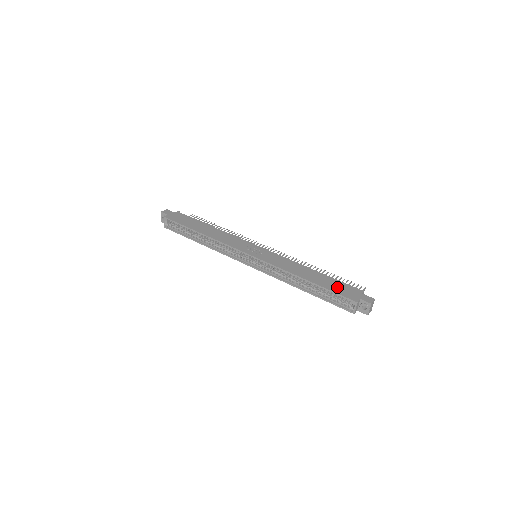
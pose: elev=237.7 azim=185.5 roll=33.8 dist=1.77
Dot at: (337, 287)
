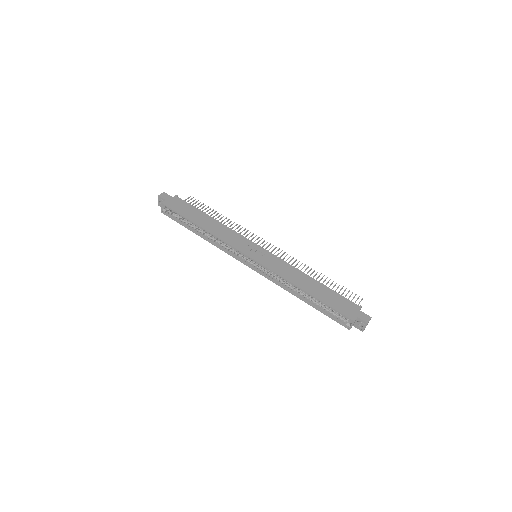
Dot at: (336, 302)
